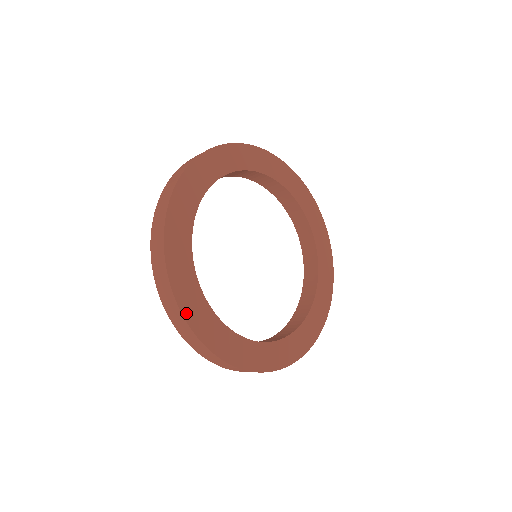
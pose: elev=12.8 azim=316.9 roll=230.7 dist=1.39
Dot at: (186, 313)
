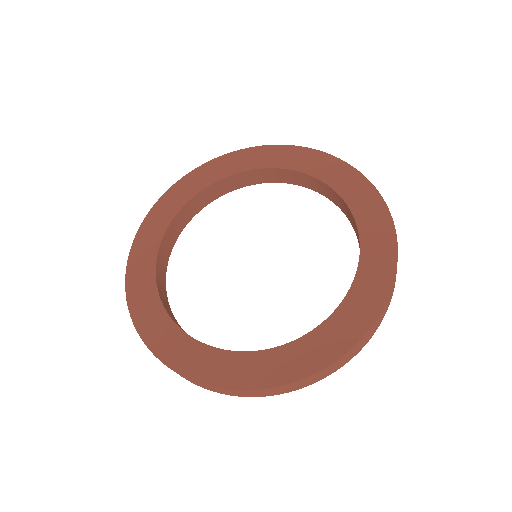
Dot at: (247, 385)
